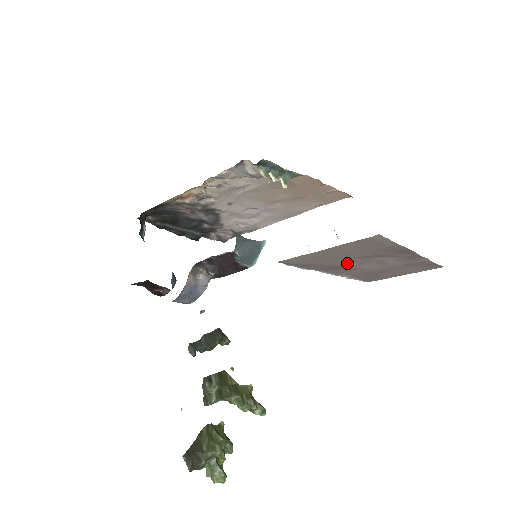
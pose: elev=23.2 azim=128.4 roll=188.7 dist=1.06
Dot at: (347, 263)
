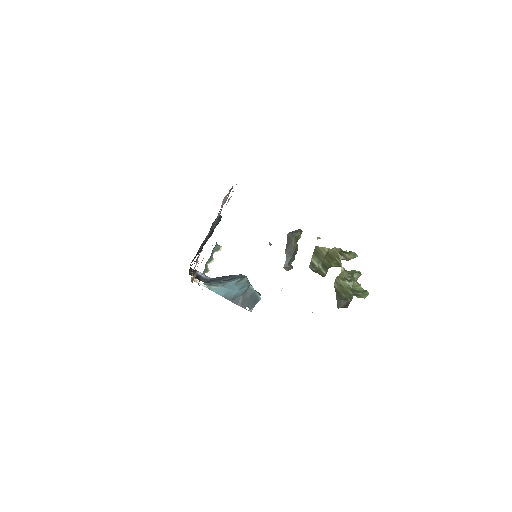
Dot at: occluded
